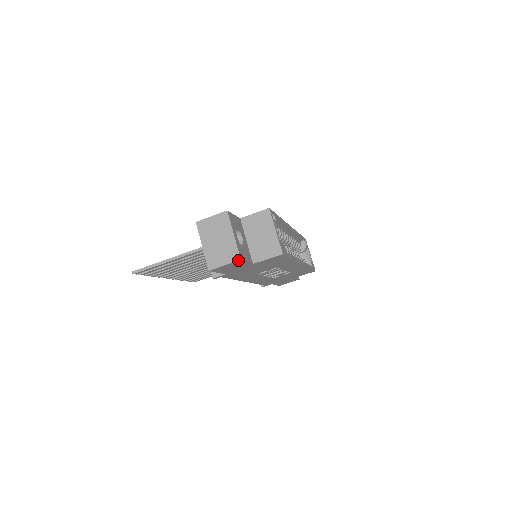
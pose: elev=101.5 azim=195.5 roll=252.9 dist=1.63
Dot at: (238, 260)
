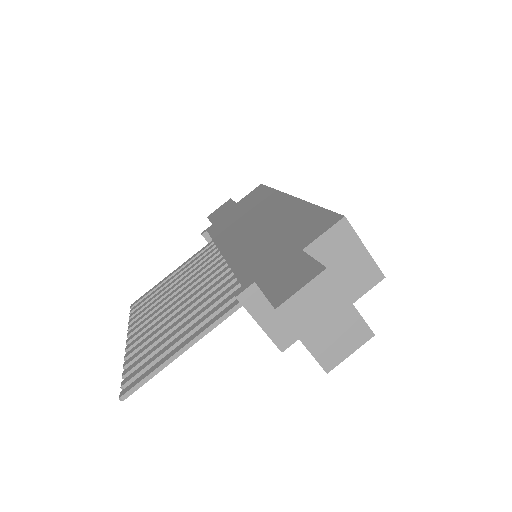
Dot at: (371, 337)
